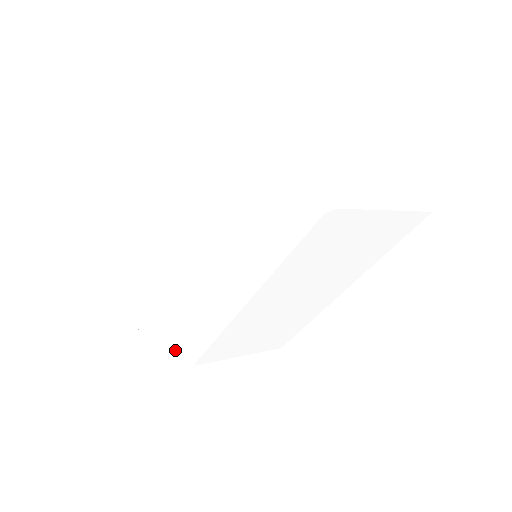
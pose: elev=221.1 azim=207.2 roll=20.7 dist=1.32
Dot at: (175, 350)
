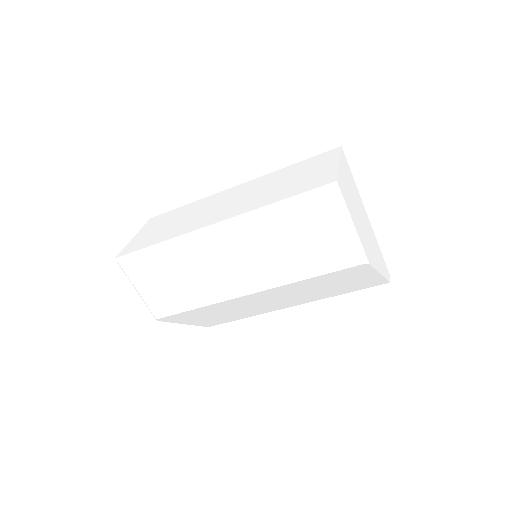
Dot at: (147, 302)
